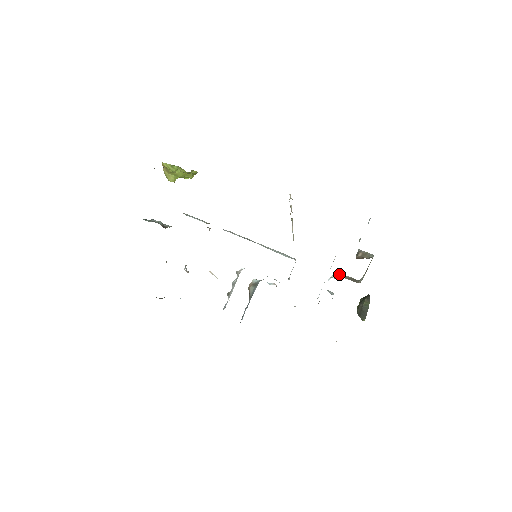
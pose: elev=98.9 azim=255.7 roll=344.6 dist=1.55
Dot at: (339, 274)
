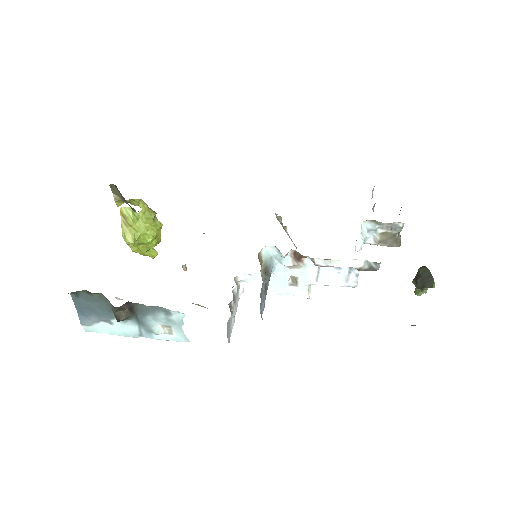
Dot at: (369, 224)
